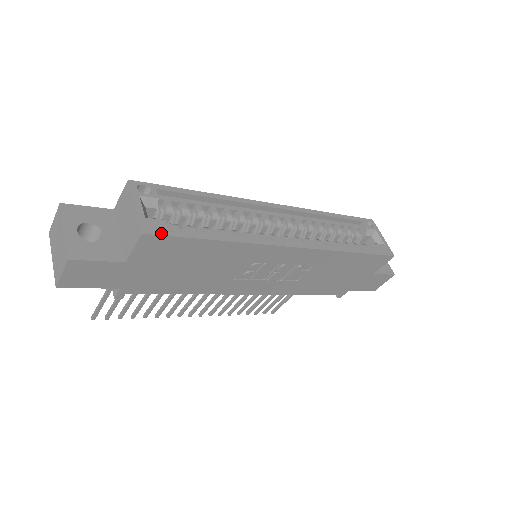
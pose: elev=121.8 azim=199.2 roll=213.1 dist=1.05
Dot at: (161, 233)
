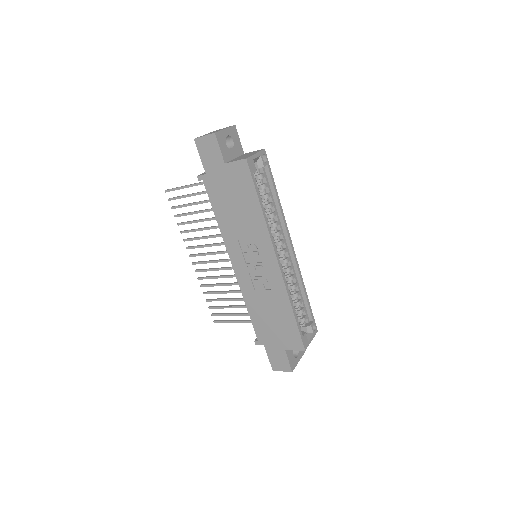
Dot at: (250, 169)
